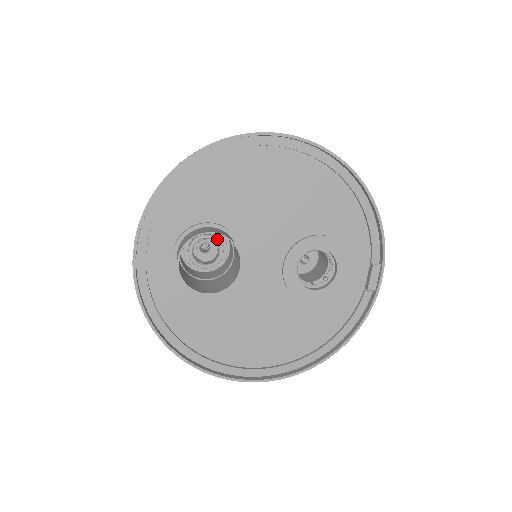
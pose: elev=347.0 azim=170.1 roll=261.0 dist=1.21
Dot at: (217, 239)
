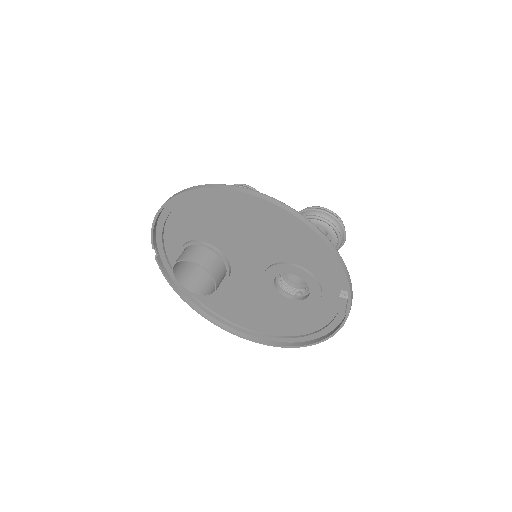
Dot at: occluded
